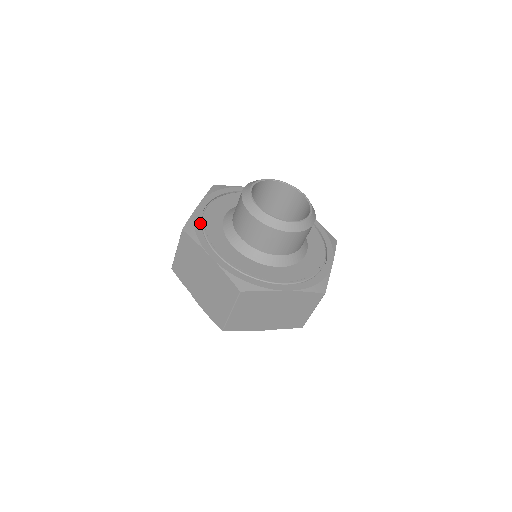
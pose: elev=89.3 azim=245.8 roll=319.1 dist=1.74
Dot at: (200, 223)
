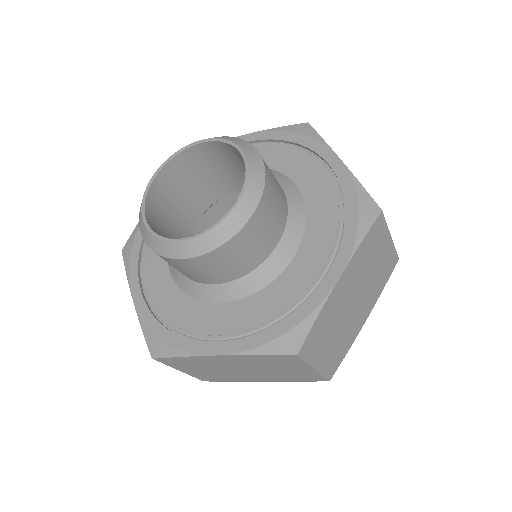
Dot at: (158, 324)
